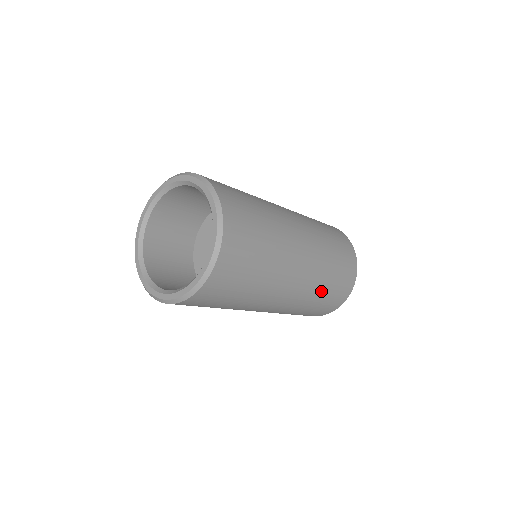
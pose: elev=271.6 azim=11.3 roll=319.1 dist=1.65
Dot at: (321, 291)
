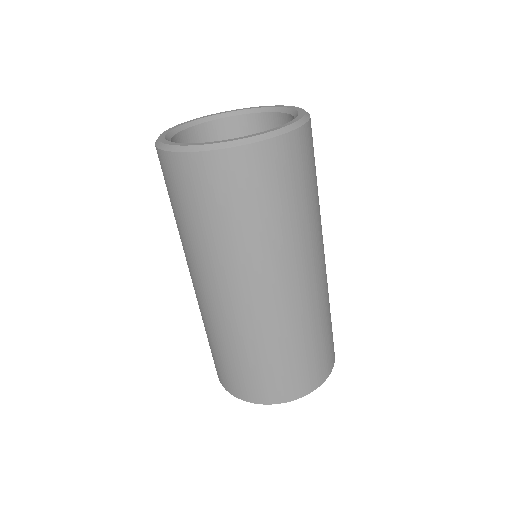
Dot at: (321, 323)
